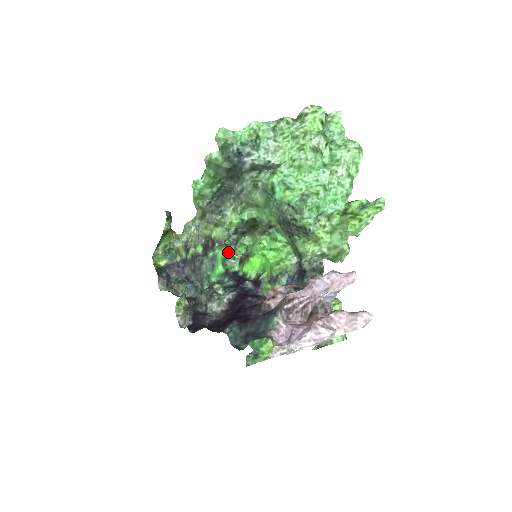
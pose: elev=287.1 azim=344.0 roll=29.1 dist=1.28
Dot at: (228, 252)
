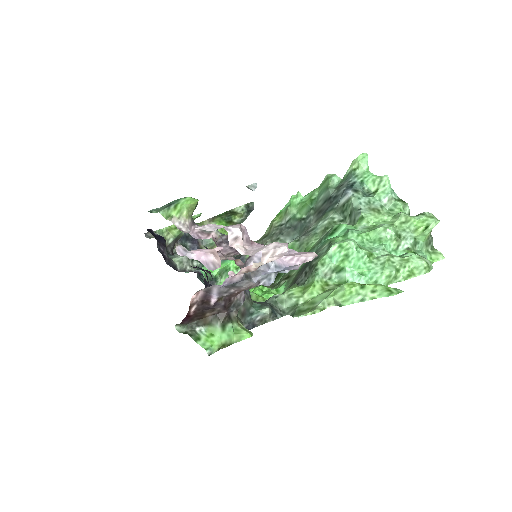
Dot at: (236, 272)
